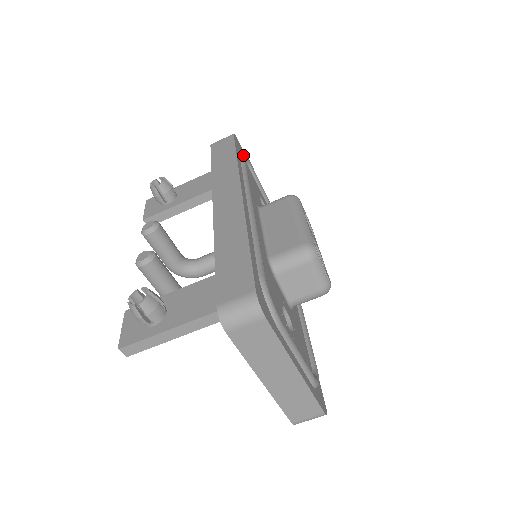
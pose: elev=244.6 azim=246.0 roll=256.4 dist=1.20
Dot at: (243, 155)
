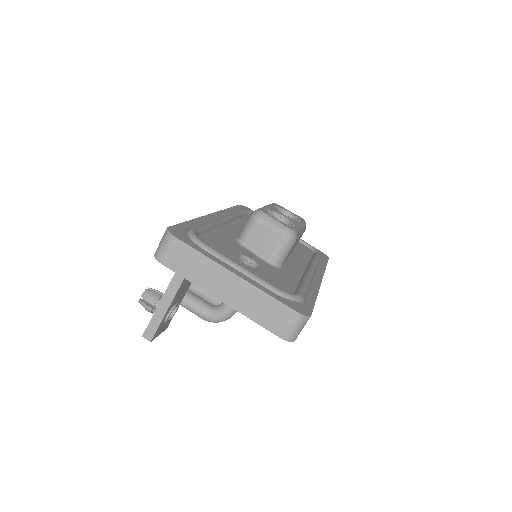
Dot at: (243, 209)
